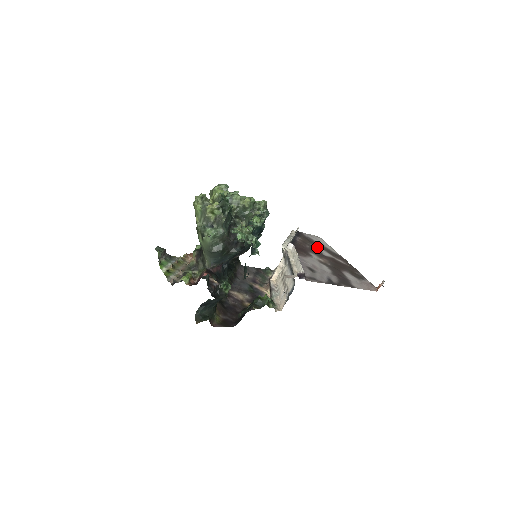
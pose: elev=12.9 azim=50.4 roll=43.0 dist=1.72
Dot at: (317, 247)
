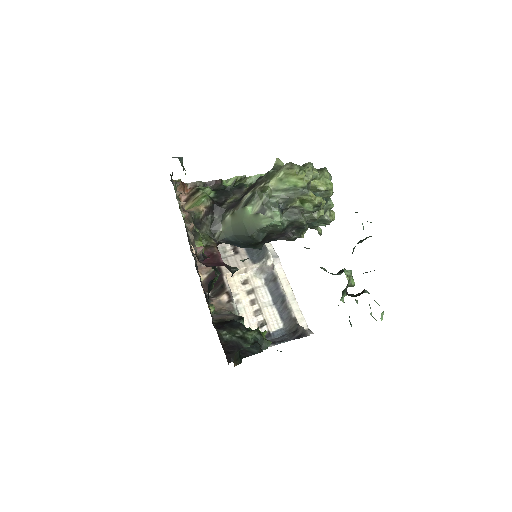
Dot at: occluded
